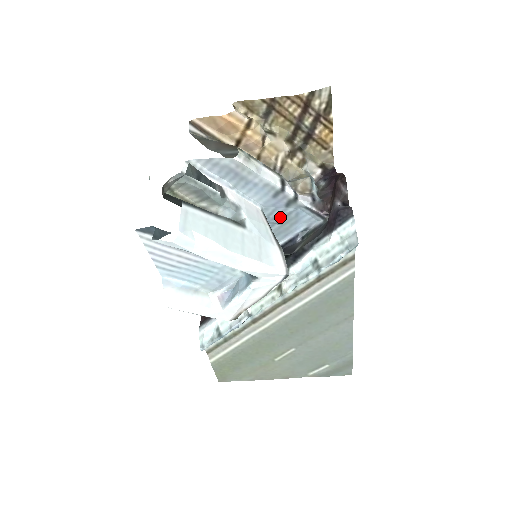
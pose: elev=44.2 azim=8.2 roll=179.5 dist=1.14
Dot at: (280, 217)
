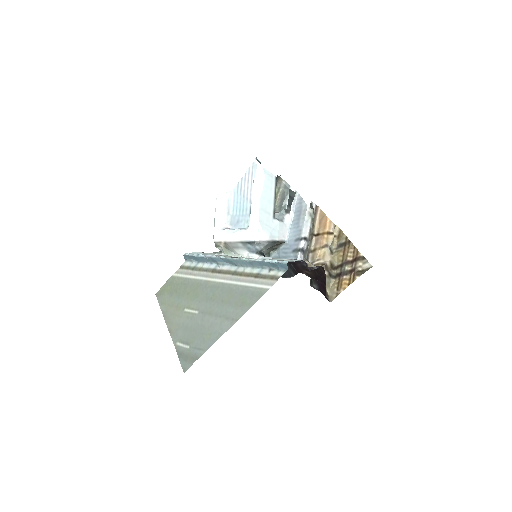
Dot at: (285, 255)
